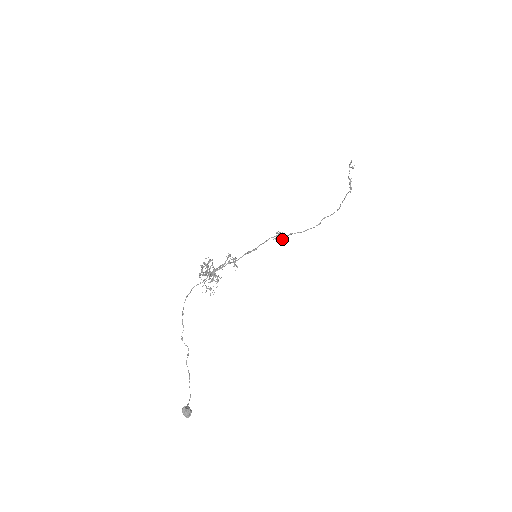
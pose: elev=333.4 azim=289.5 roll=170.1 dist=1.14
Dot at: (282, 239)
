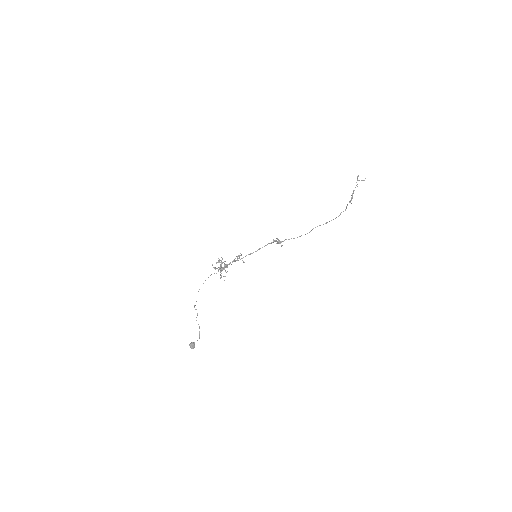
Dot at: occluded
